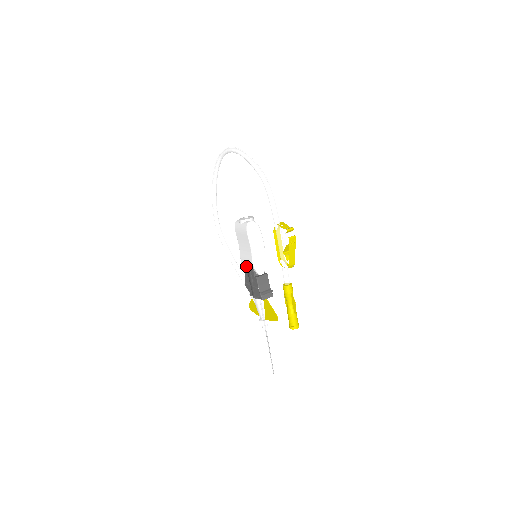
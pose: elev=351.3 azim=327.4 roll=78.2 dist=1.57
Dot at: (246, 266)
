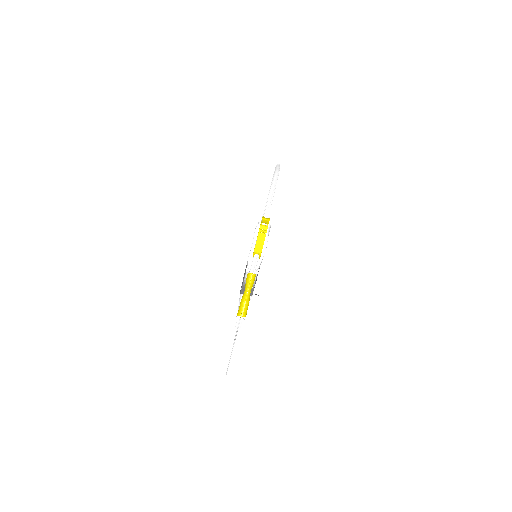
Dot at: occluded
